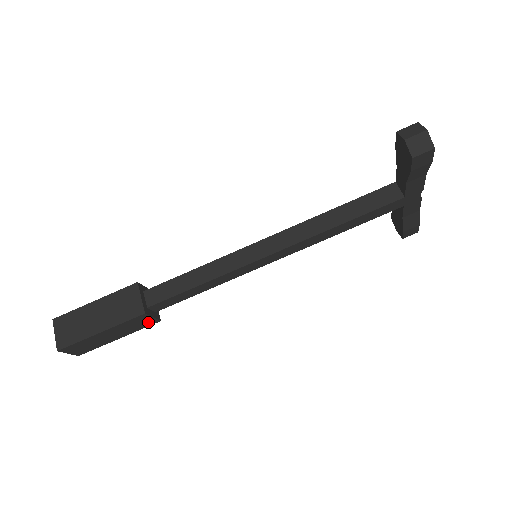
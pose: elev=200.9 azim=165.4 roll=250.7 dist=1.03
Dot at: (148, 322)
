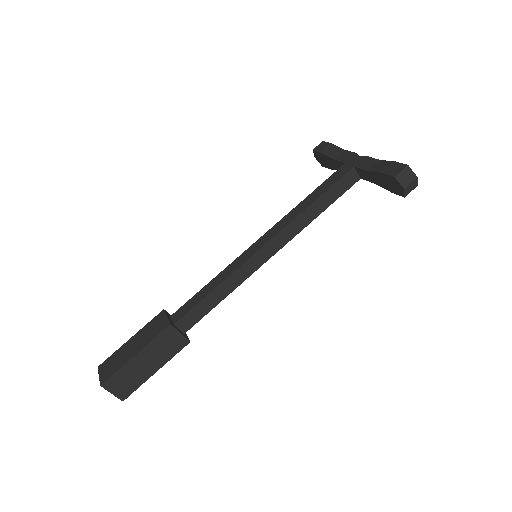
Dot at: occluded
